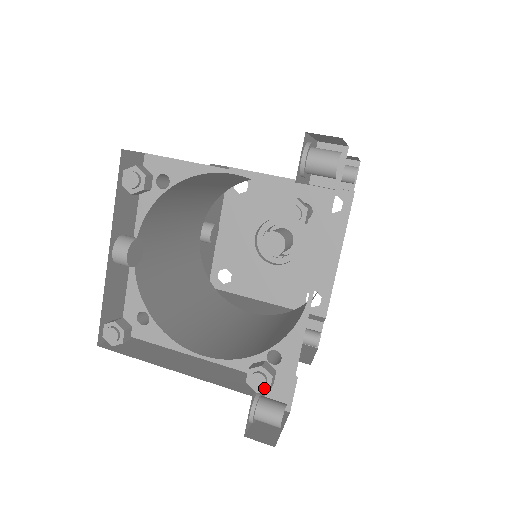
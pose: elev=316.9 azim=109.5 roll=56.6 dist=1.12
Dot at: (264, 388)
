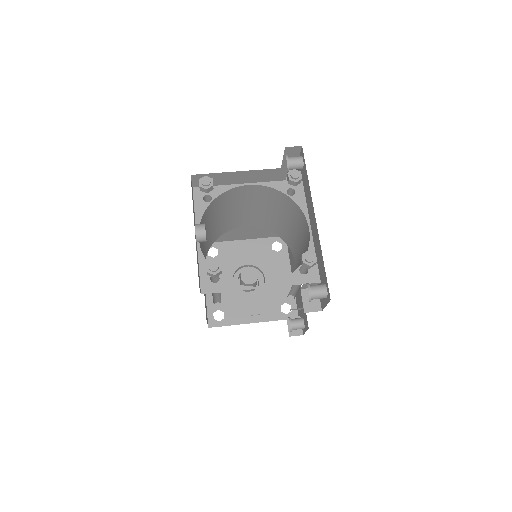
Dot at: (314, 261)
